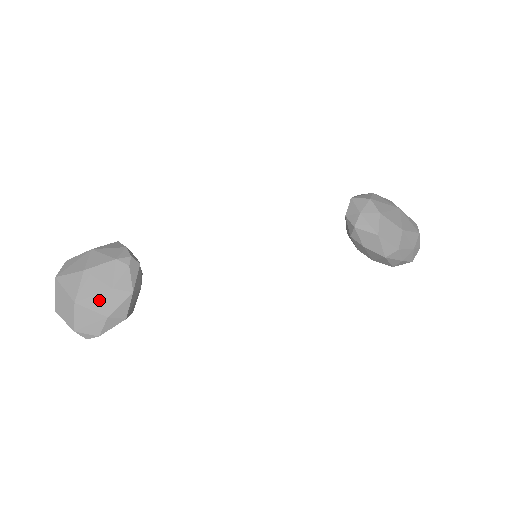
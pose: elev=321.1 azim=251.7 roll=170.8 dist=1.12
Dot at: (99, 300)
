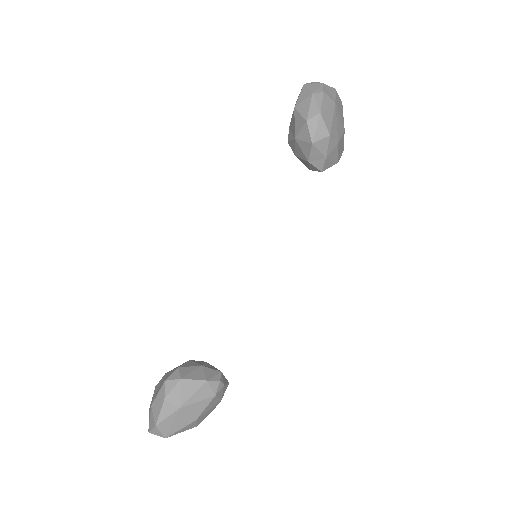
Dot at: occluded
